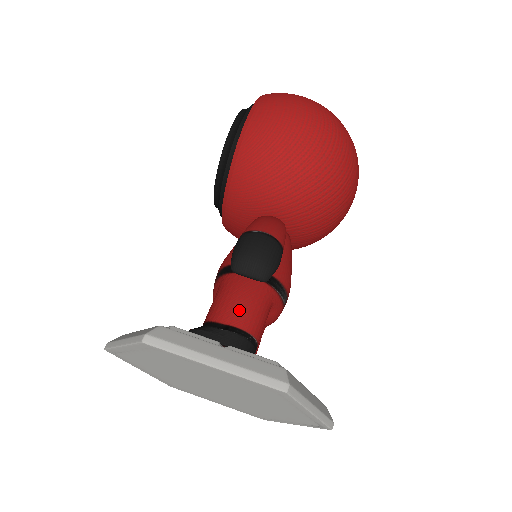
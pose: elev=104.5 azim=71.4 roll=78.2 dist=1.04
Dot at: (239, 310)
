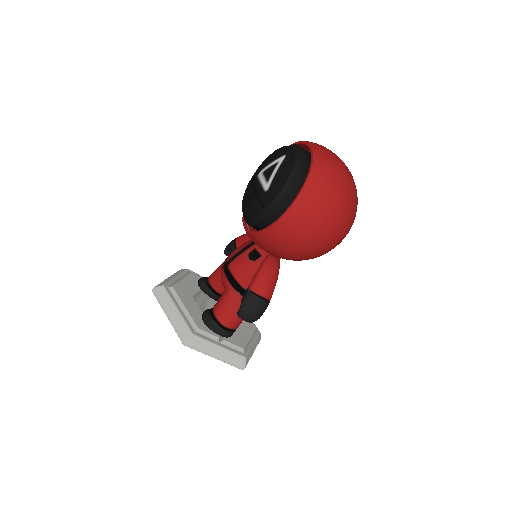
Dot at: (234, 320)
